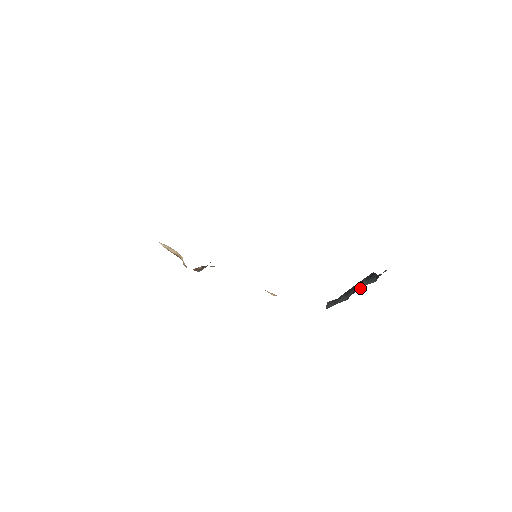
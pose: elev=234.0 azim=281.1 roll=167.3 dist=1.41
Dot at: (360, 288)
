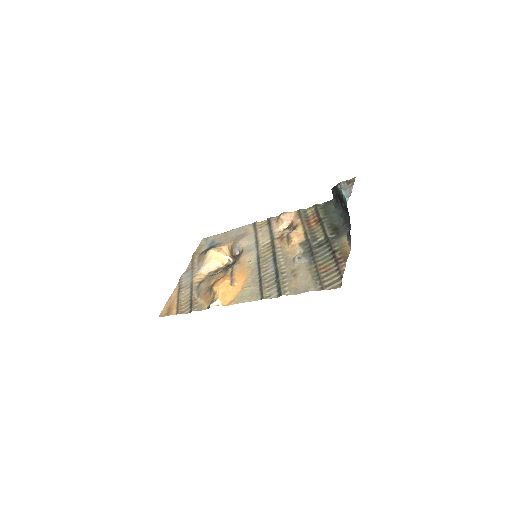
Dot at: occluded
